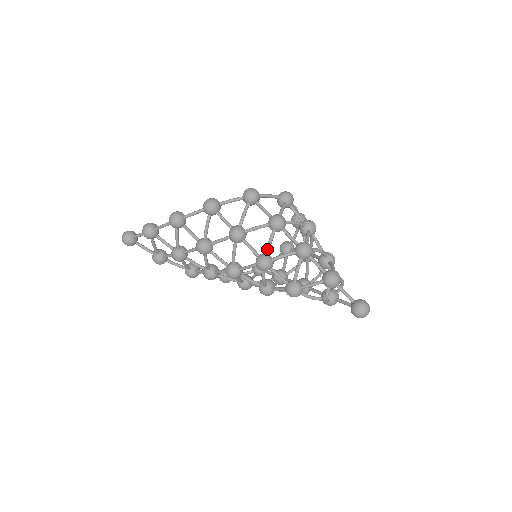
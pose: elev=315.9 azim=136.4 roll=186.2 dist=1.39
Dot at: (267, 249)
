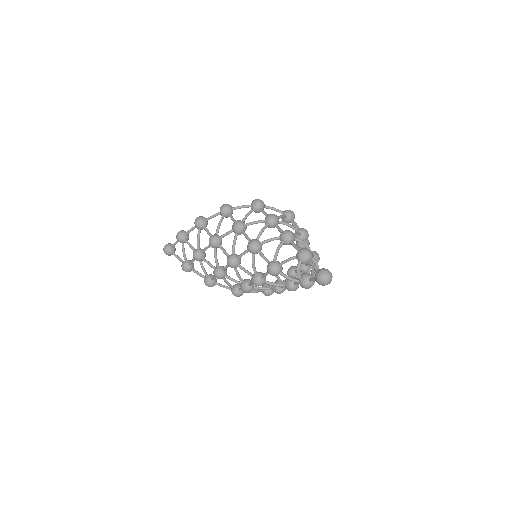
Dot at: (258, 235)
